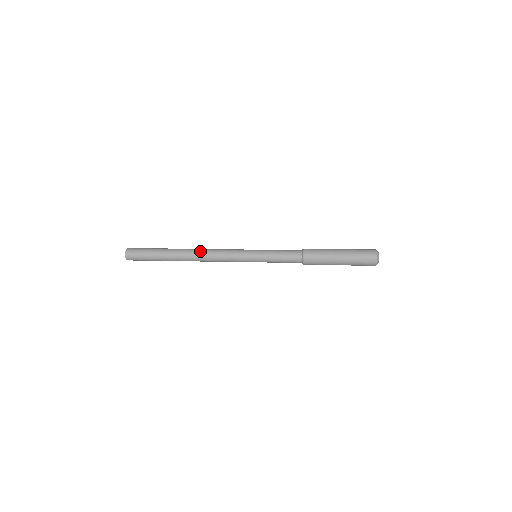
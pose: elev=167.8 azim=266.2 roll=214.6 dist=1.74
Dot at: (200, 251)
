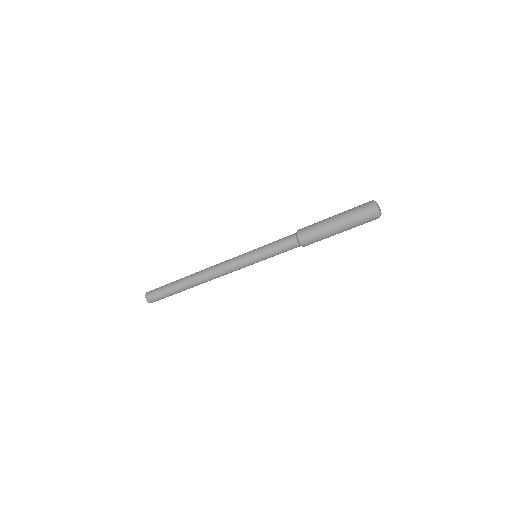
Dot at: (206, 268)
